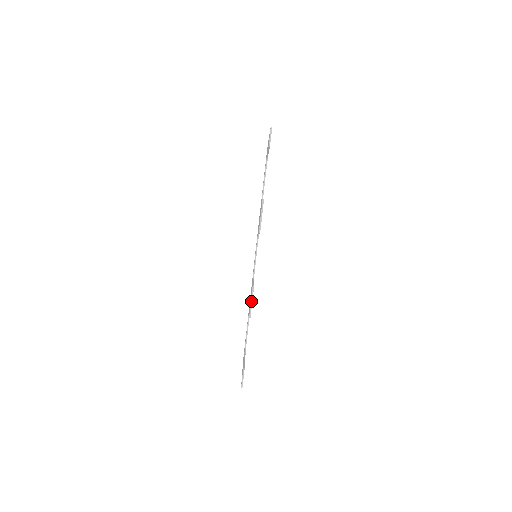
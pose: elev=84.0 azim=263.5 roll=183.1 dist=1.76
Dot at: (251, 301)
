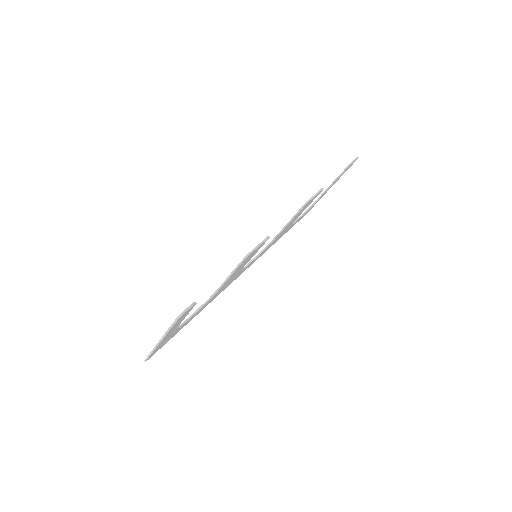
Dot at: (260, 243)
